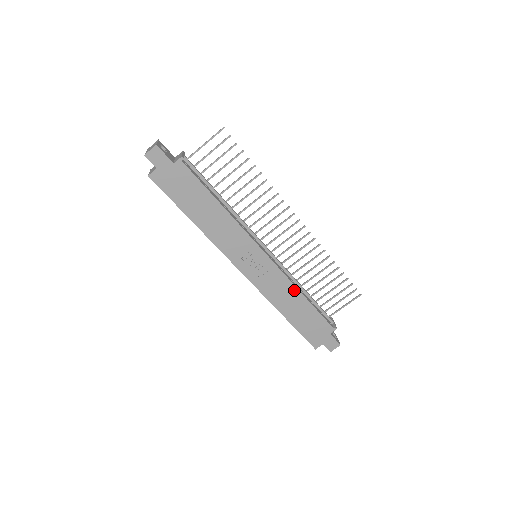
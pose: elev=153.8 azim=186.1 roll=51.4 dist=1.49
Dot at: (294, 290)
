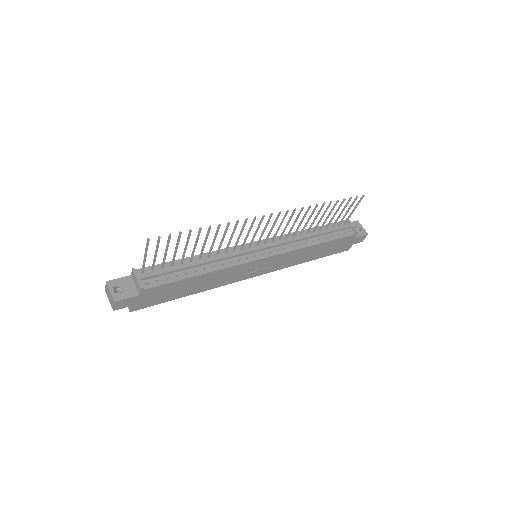
Dot at: (305, 249)
